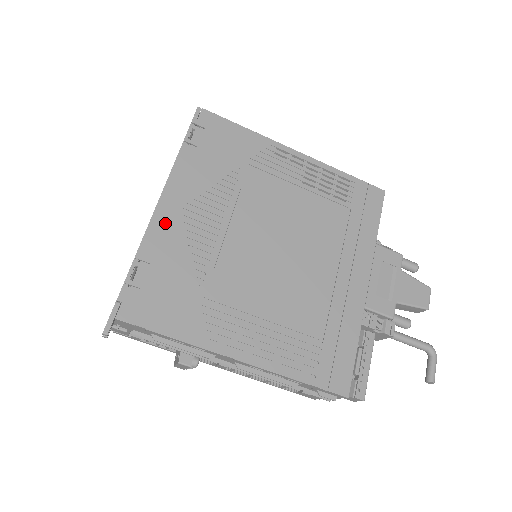
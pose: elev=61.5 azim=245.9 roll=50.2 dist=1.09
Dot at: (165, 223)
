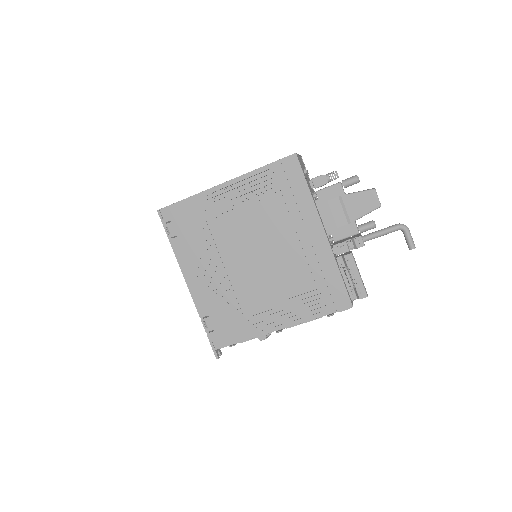
Dot at: (198, 291)
